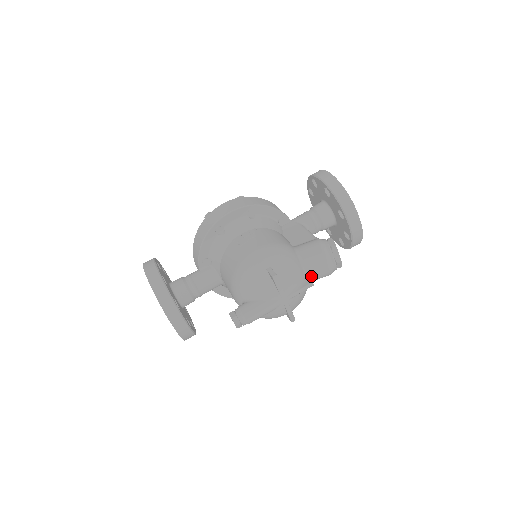
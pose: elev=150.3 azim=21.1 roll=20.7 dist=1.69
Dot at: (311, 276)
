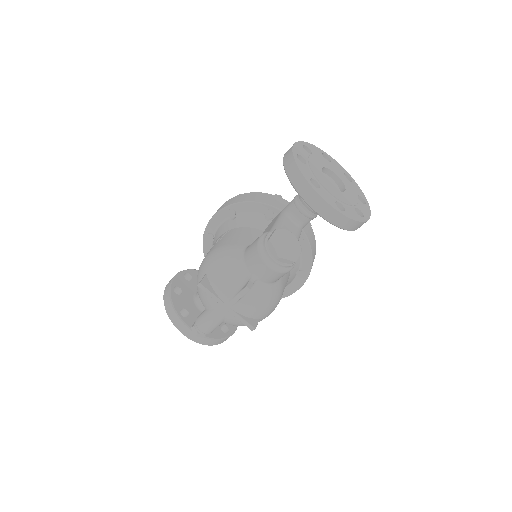
Dot at: (258, 278)
